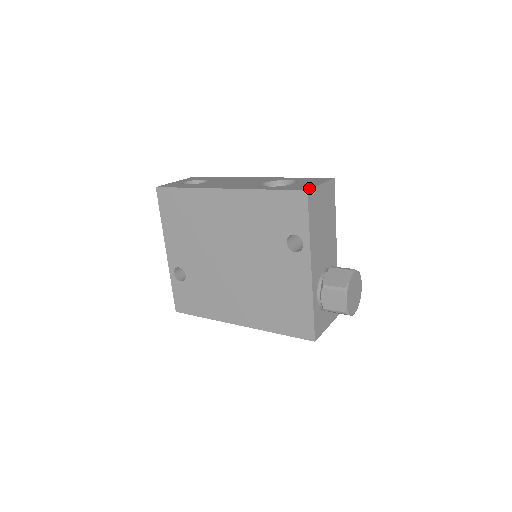
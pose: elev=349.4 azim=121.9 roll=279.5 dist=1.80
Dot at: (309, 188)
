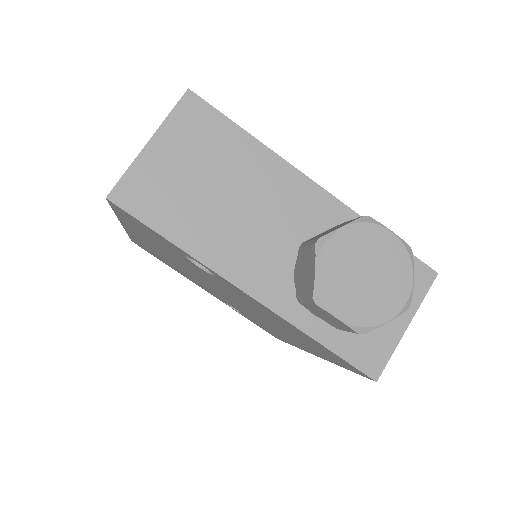
Dot at: (117, 183)
